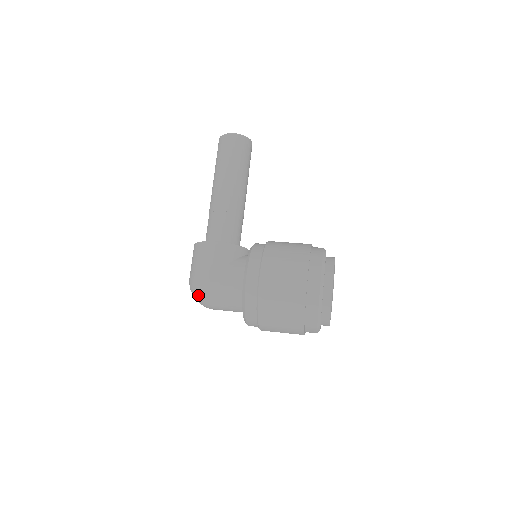
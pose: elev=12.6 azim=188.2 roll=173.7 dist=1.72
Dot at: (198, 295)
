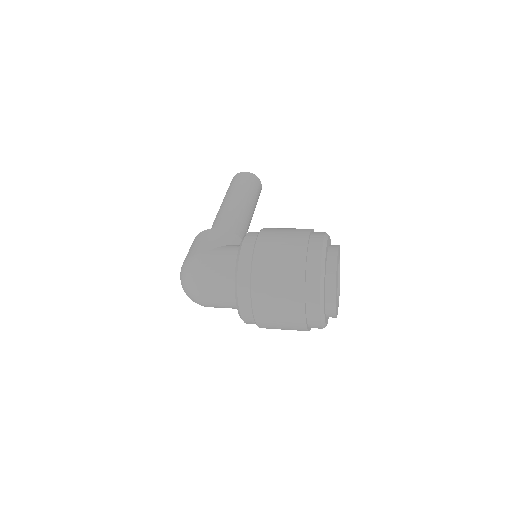
Dot at: (188, 274)
